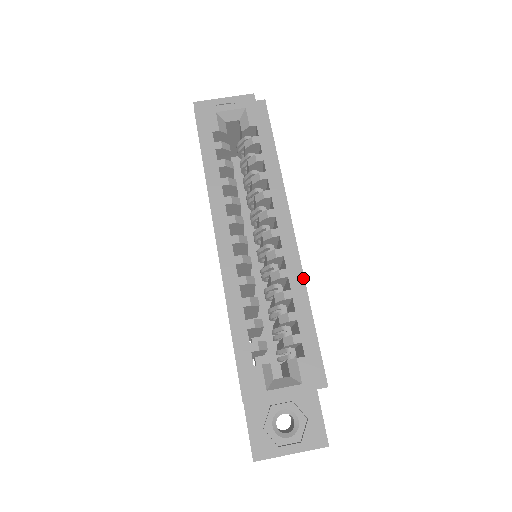
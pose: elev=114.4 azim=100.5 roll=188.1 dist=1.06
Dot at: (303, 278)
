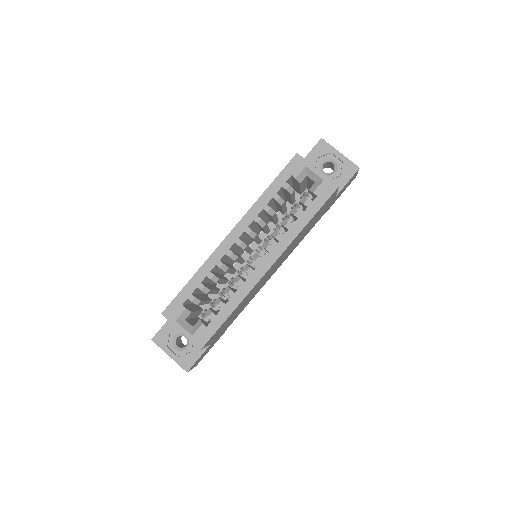
Dot at: (246, 294)
